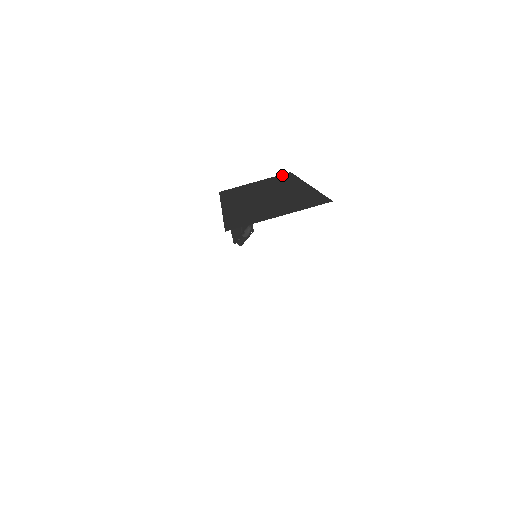
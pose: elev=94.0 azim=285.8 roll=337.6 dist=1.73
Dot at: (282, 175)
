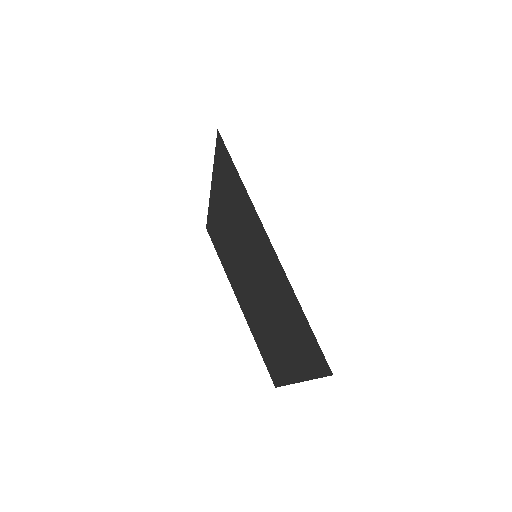
Dot at: occluded
